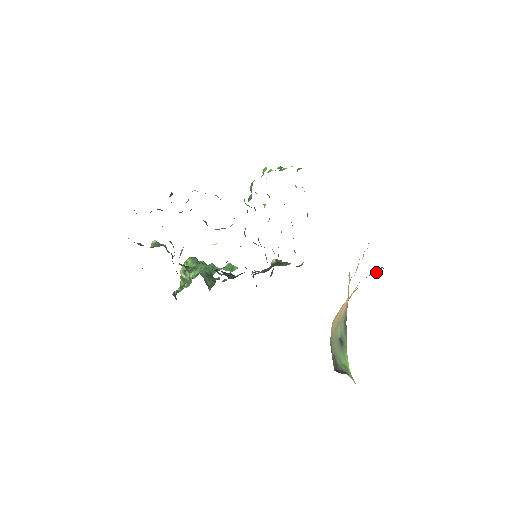
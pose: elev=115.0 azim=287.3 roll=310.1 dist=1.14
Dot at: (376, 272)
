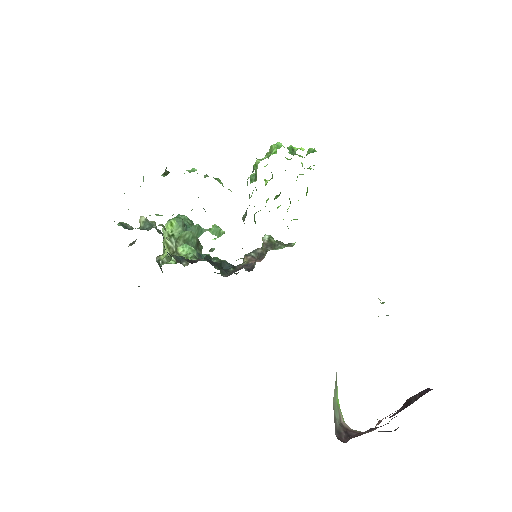
Dot at: occluded
